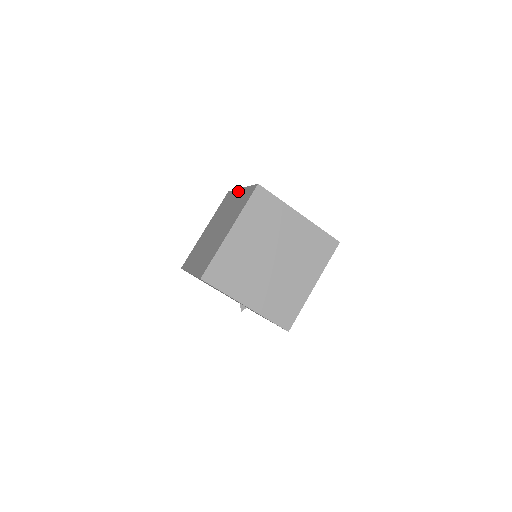
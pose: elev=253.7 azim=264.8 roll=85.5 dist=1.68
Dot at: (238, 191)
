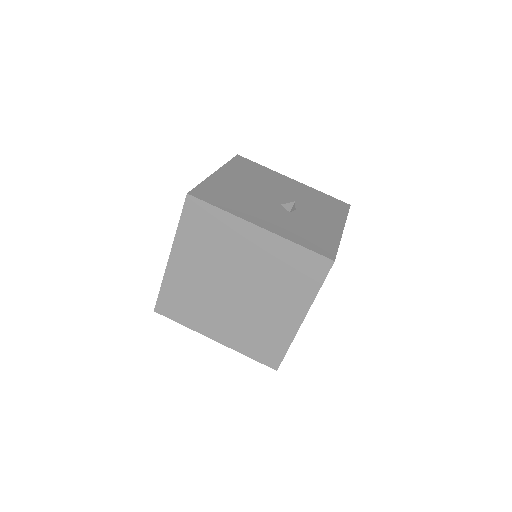
Dot at: (301, 314)
